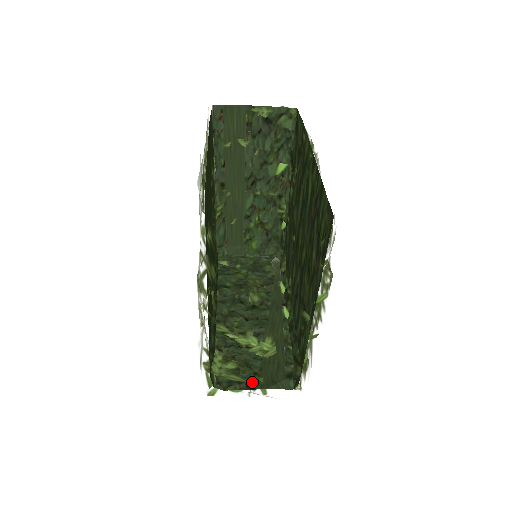
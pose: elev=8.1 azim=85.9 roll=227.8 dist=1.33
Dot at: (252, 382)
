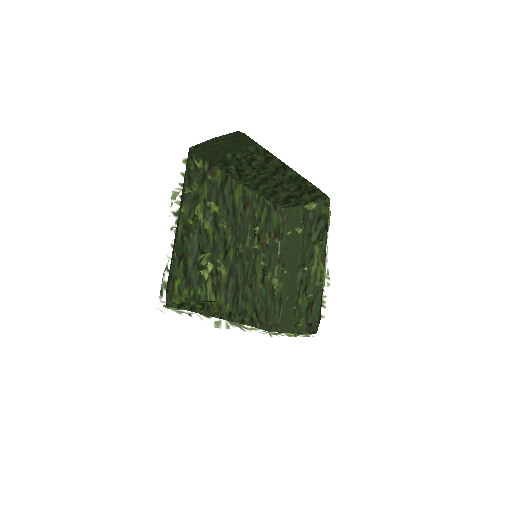
Dot at: occluded
